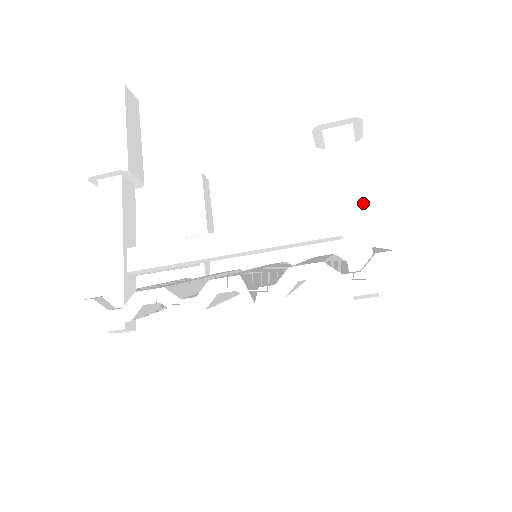
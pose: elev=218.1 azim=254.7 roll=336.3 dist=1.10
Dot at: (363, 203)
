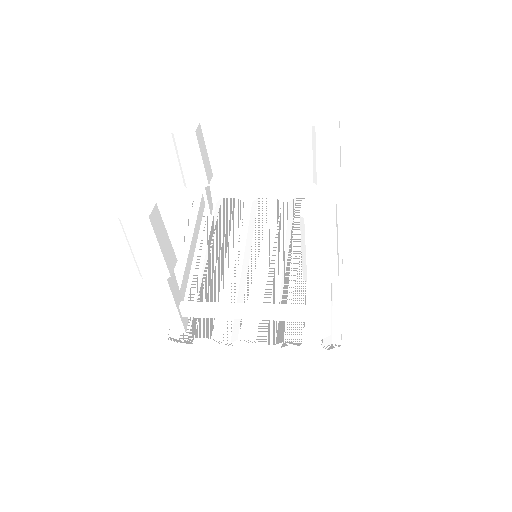
Dot at: (330, 315)
